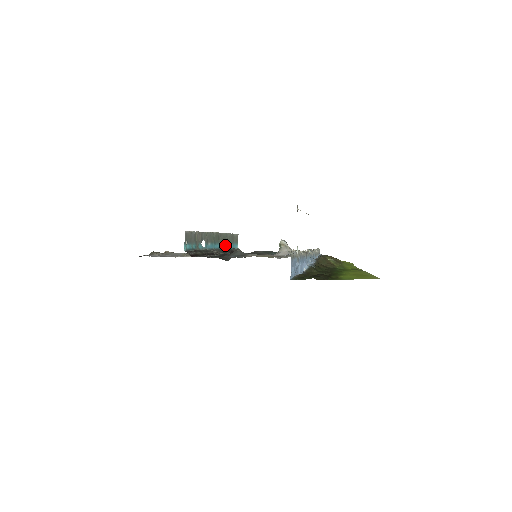
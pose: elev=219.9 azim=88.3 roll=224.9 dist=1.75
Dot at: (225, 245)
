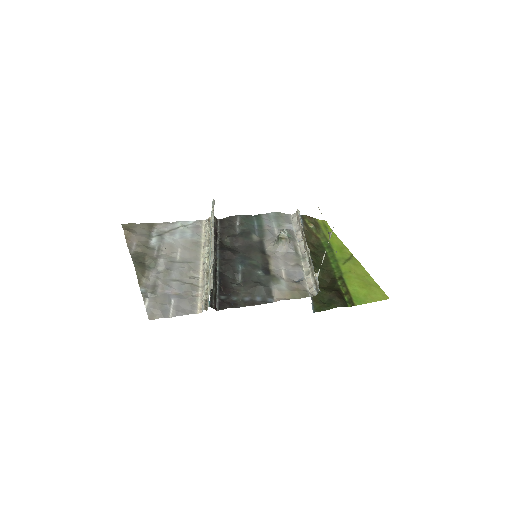
Dot at: occluded
